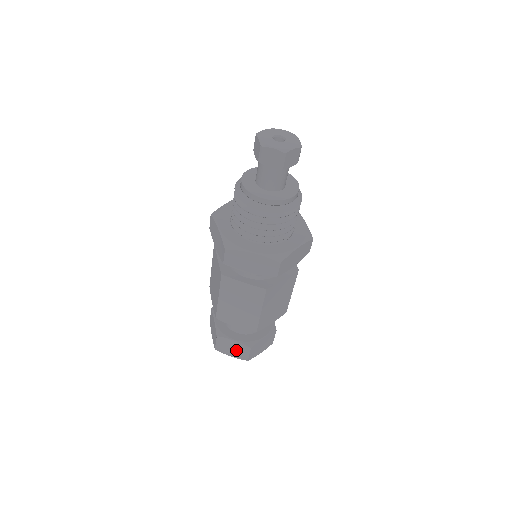
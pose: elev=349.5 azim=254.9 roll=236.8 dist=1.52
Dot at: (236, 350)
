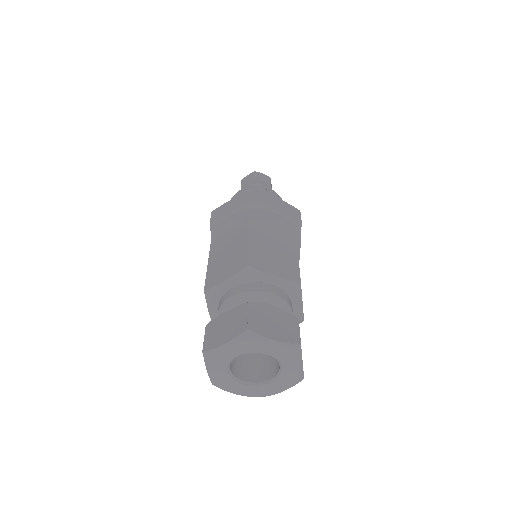
Dot at: (230, 325)
